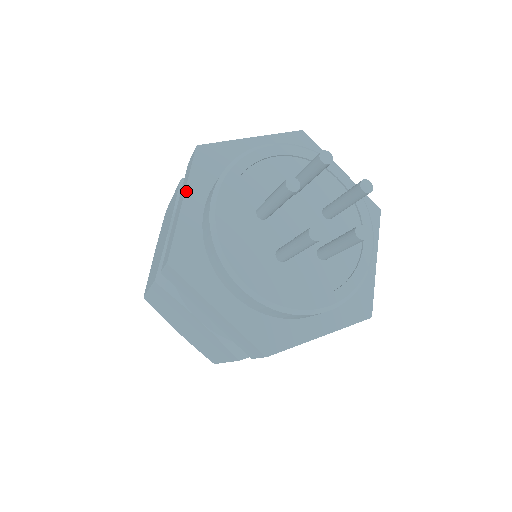
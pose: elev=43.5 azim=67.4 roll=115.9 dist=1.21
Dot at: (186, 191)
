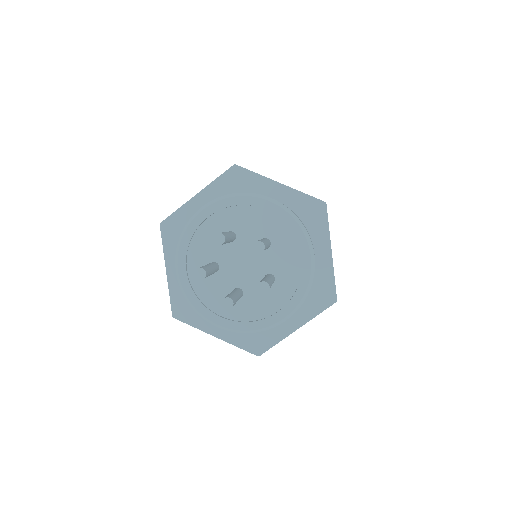
Dot at: (165, 262)
